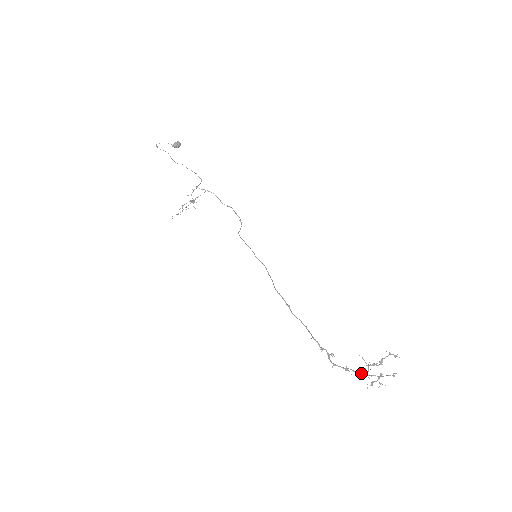
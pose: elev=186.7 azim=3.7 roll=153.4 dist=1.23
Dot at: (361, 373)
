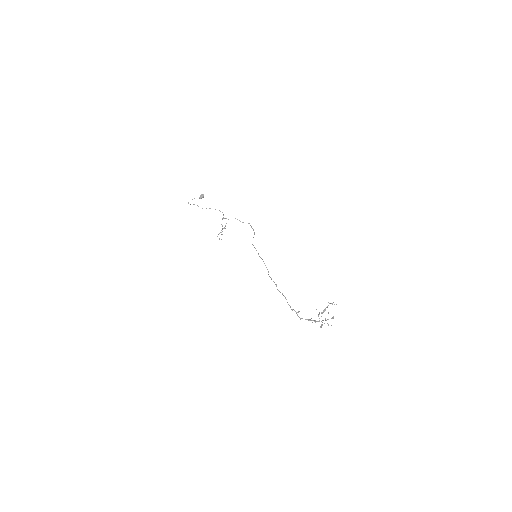
Dot at: (315, 321)
